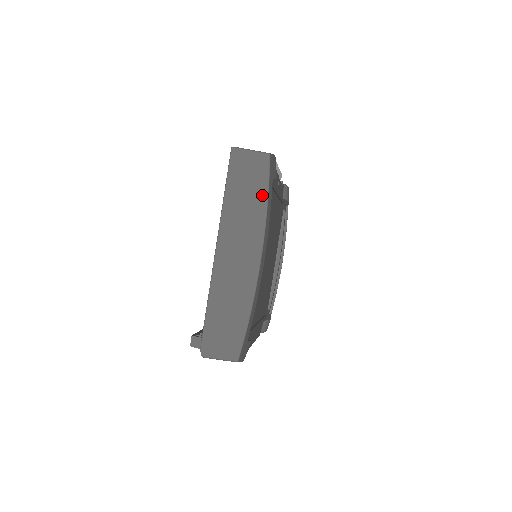
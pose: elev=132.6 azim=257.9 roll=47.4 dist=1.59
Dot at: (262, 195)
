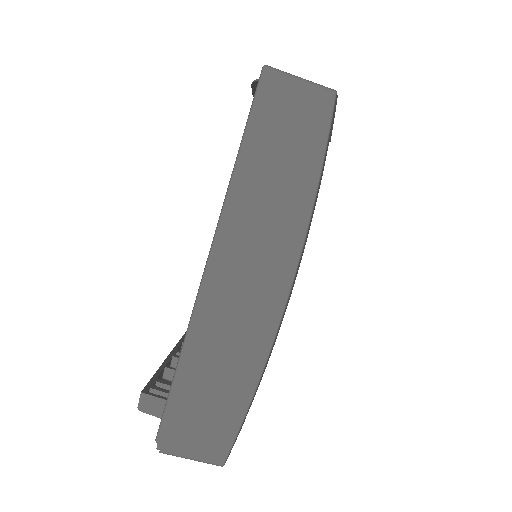
Dot at: (310, 170)
